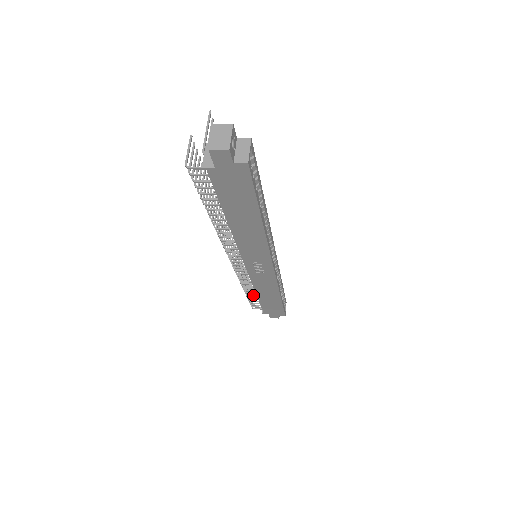
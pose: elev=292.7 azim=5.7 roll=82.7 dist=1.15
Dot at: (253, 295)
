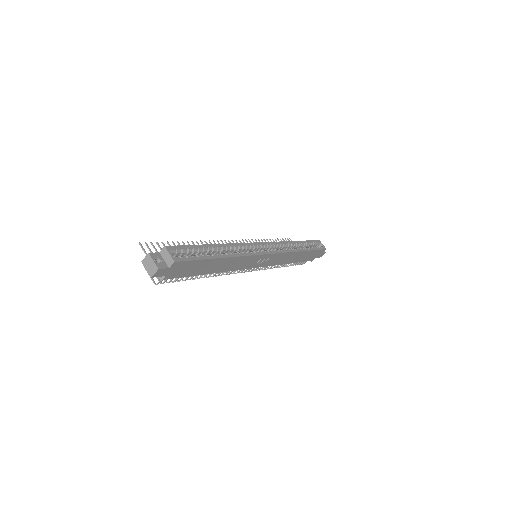
Dot at: occluded
